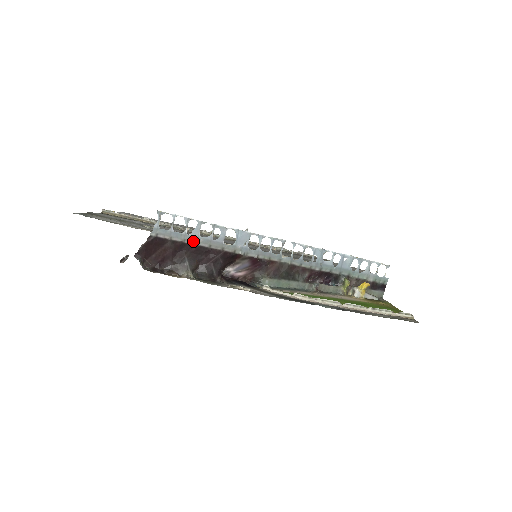
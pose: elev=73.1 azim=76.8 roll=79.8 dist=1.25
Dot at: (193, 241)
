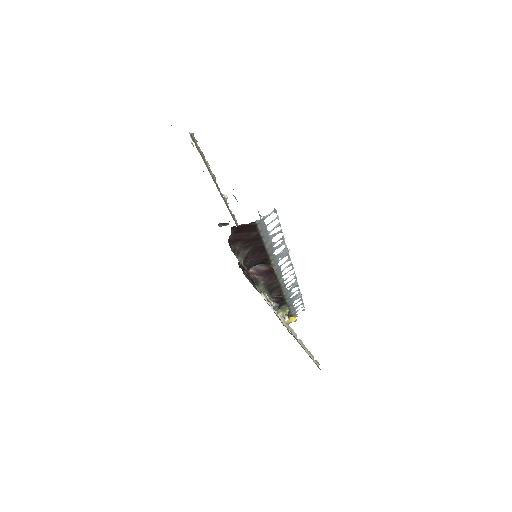
Dot at: (266, 240)
